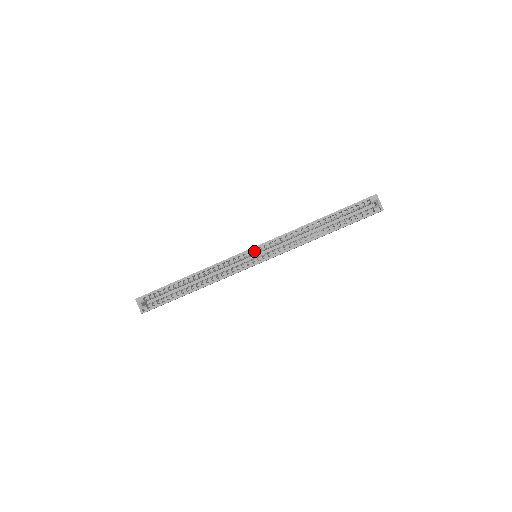
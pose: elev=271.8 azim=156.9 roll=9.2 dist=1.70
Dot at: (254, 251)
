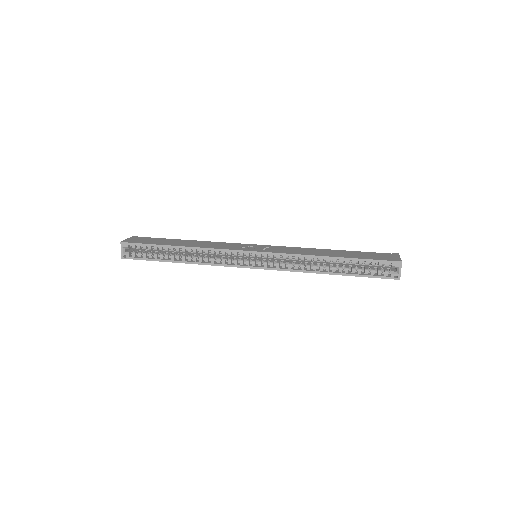
Dot at: (256, 254)
